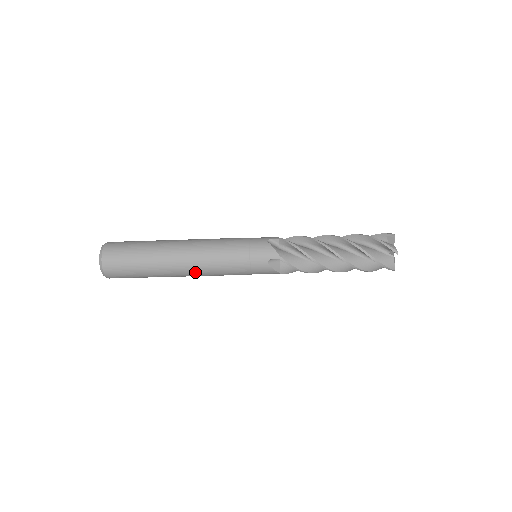
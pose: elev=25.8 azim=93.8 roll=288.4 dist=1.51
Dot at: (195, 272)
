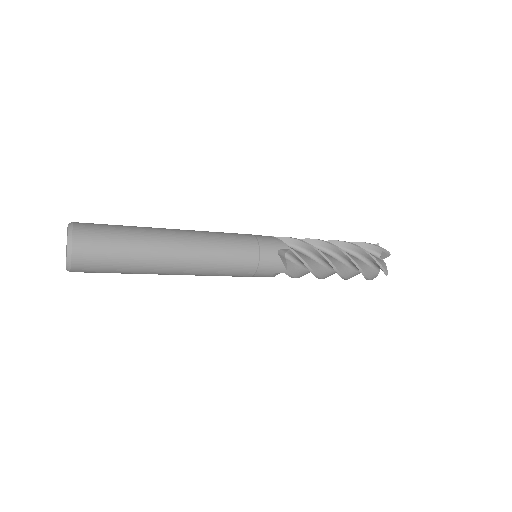
Dot at: occluded
